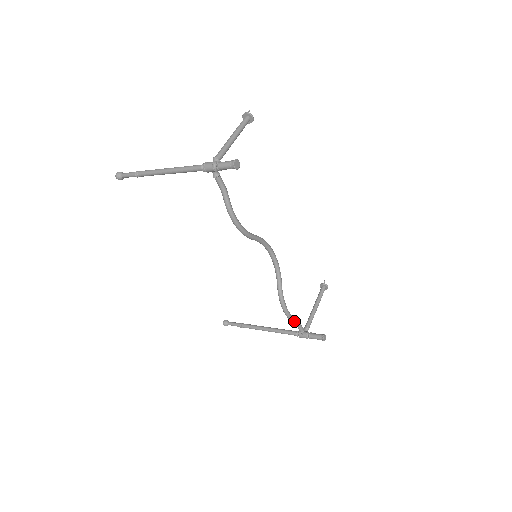
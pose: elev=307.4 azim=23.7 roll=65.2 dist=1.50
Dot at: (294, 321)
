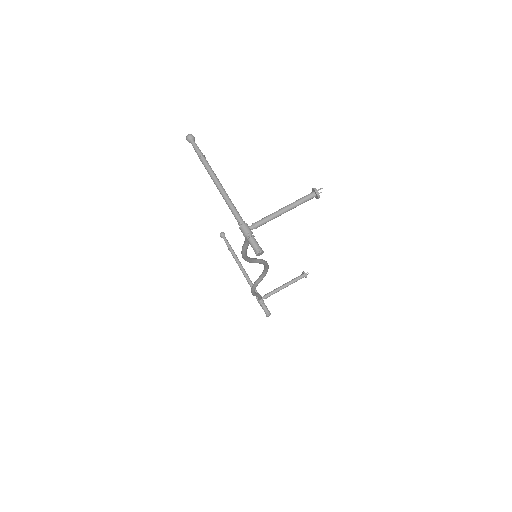
Dot at: (256, 296)
